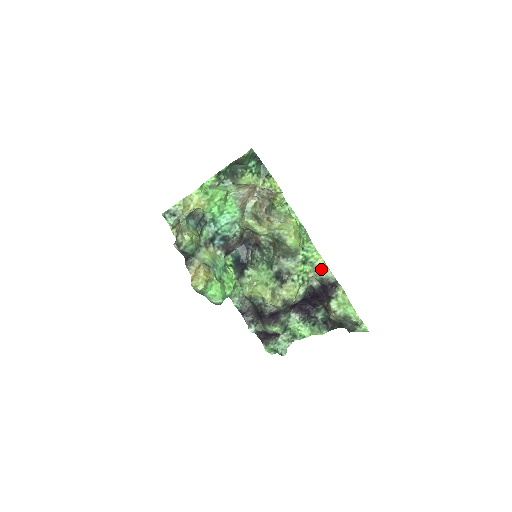
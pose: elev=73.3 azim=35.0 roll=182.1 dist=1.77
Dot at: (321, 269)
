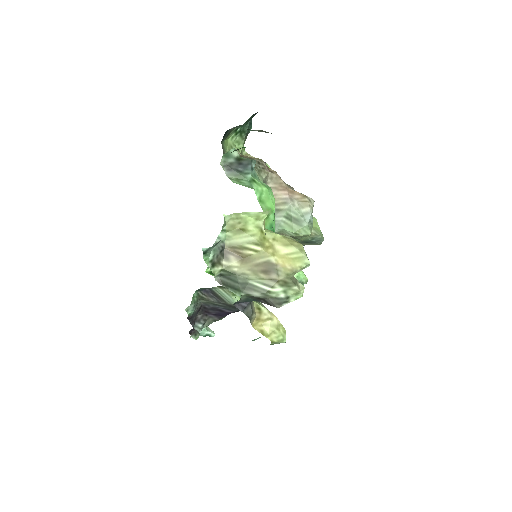
Dot at: occluded
